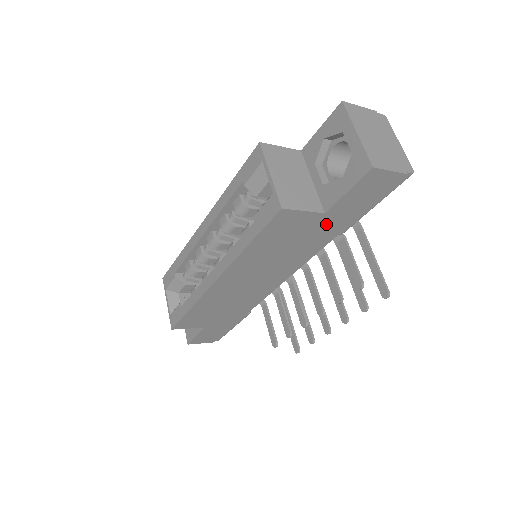
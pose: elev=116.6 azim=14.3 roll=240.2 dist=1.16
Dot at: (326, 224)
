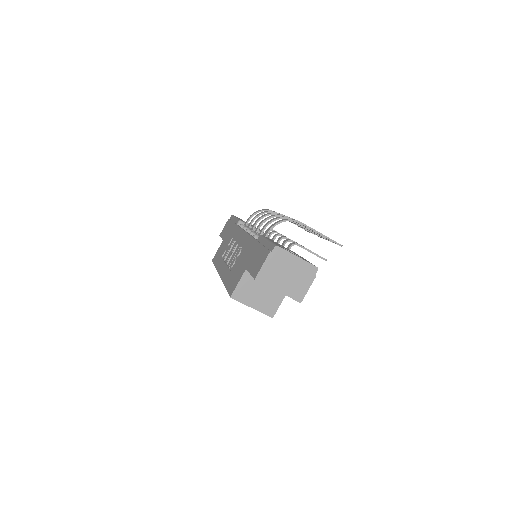
Dot at: occluded
